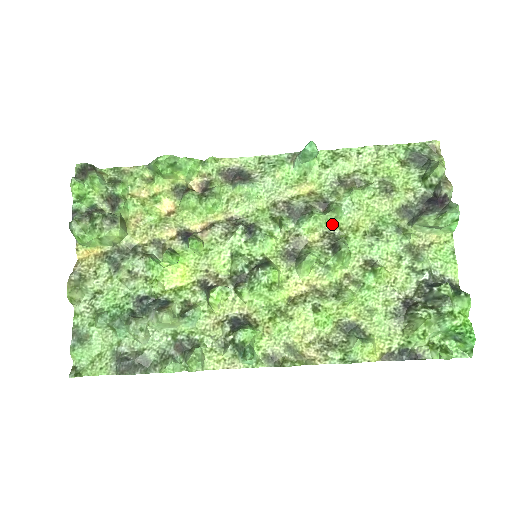
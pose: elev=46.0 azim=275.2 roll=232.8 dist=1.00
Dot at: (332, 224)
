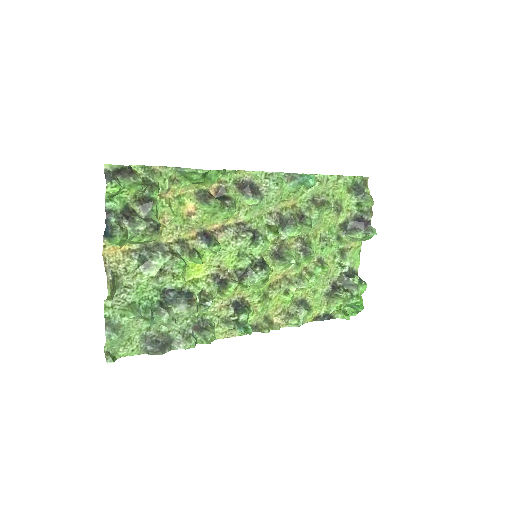
Dot at: (304, 232)
